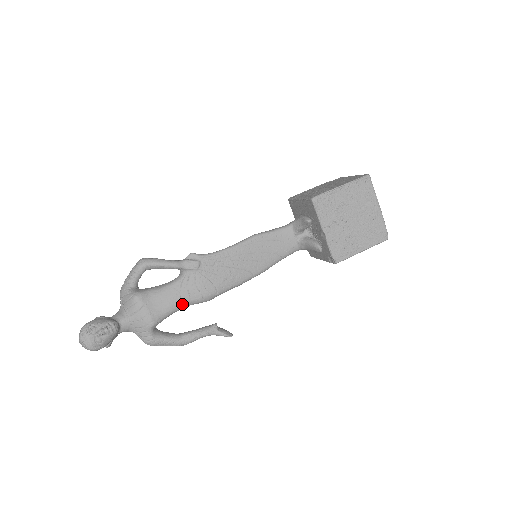
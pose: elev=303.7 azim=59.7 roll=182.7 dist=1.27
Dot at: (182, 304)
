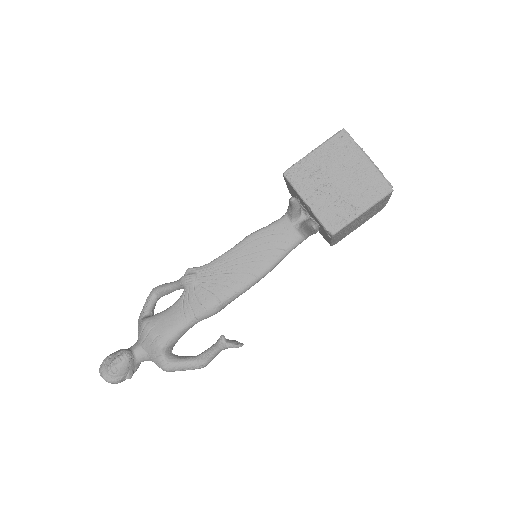
Dot at: (187, 321)
